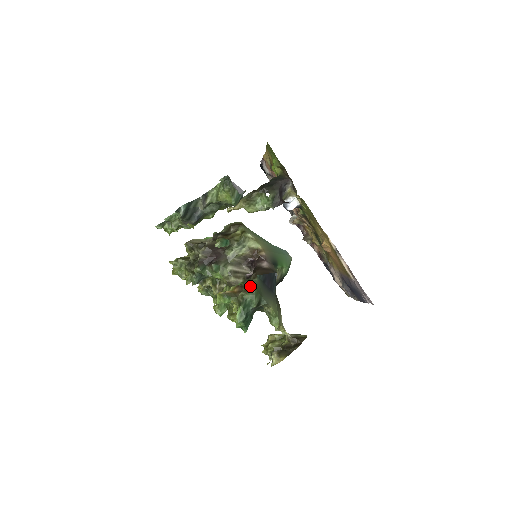
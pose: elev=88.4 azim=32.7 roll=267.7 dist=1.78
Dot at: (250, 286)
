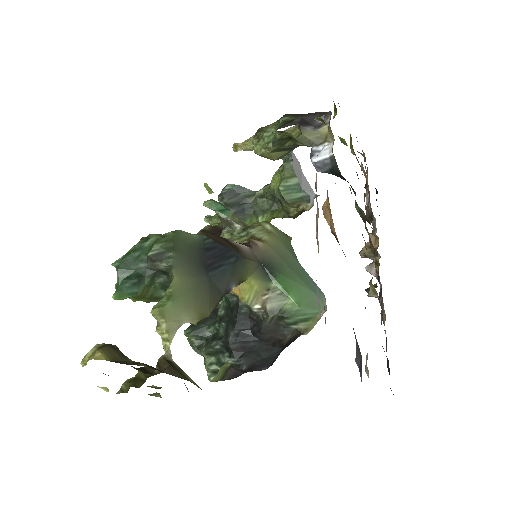
Dot at: occluded
